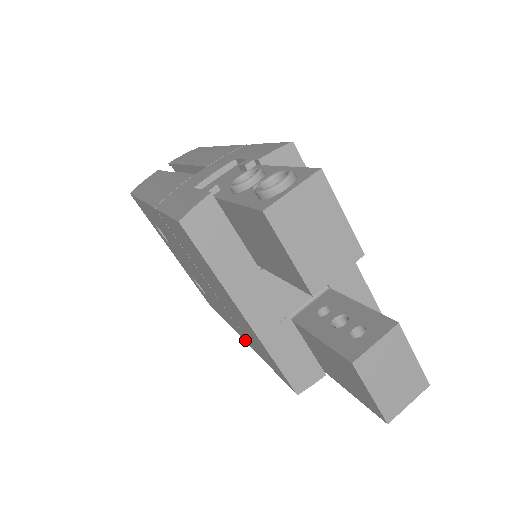
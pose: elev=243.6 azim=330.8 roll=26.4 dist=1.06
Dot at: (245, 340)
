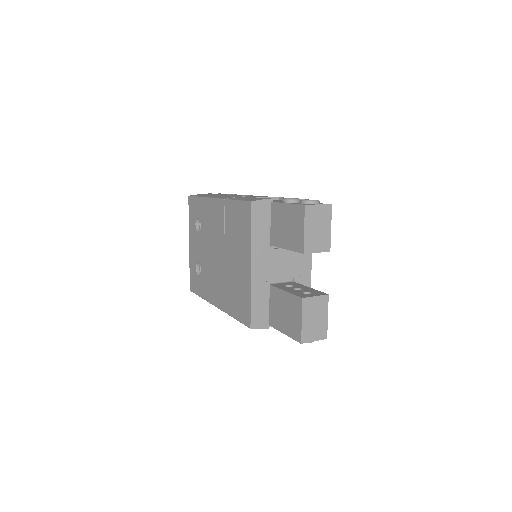
Dot at: (220, 305)
